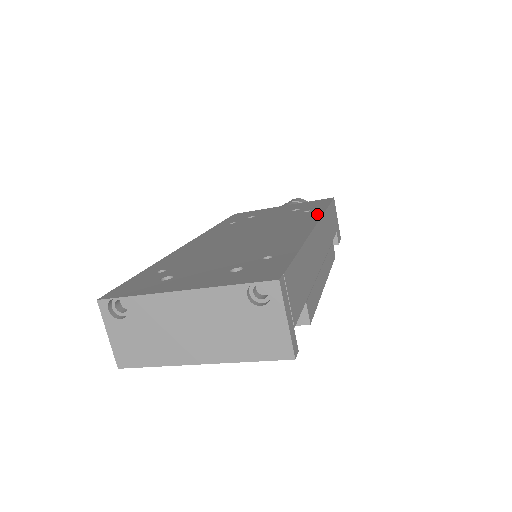
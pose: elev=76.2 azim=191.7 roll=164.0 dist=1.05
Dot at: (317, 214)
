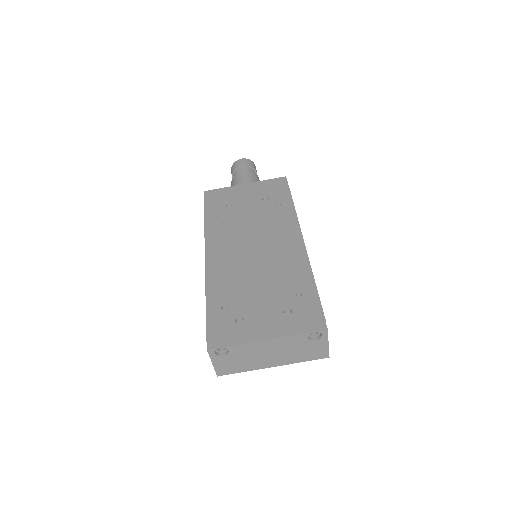
Dot at: (292, 216)
